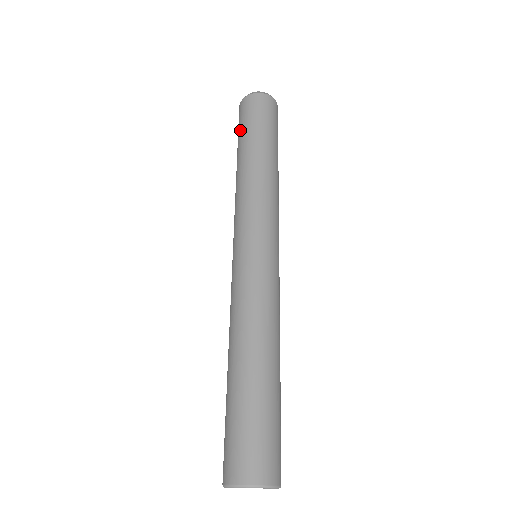
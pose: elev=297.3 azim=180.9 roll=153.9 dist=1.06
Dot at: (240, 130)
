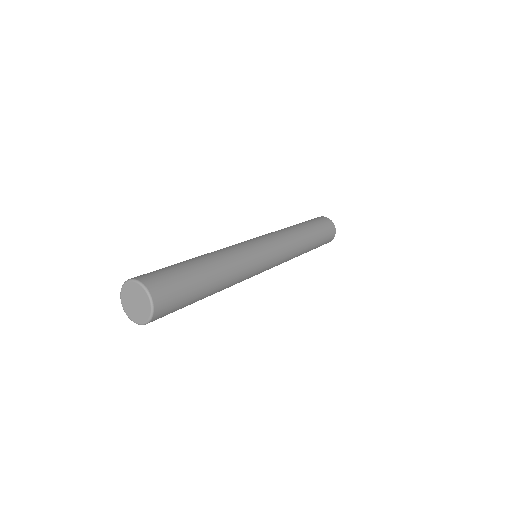
Dot at: occluded
